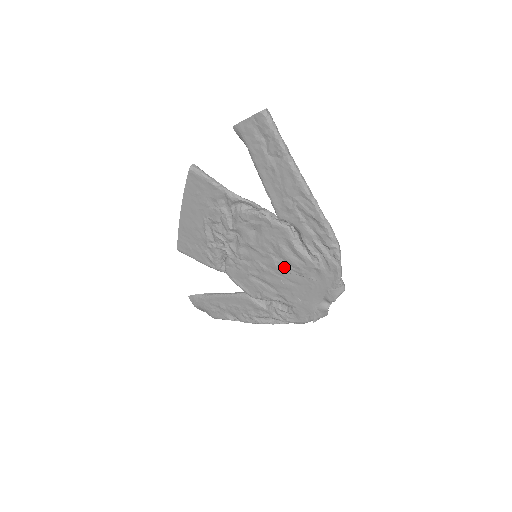
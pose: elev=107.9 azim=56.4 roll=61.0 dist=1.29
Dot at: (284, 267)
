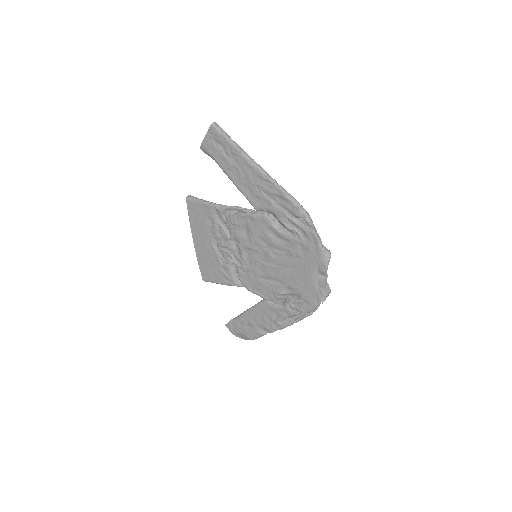
Dot at: (278, 255)
